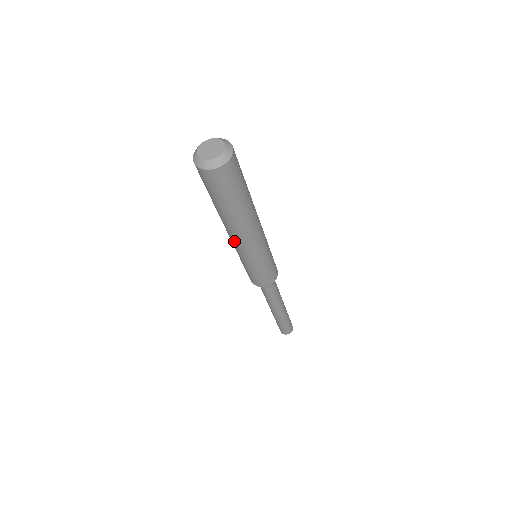
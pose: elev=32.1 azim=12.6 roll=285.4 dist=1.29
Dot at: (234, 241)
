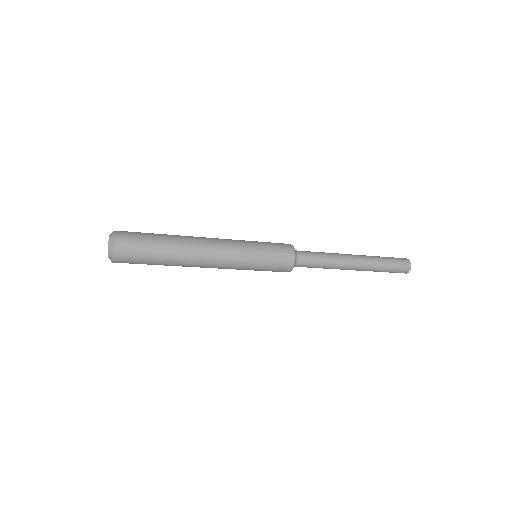
Dot at: occluded
